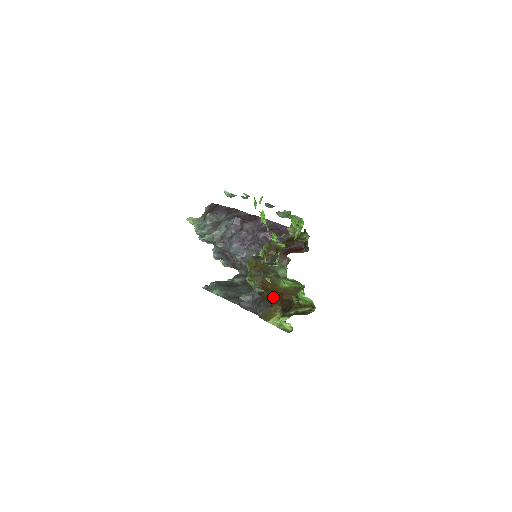
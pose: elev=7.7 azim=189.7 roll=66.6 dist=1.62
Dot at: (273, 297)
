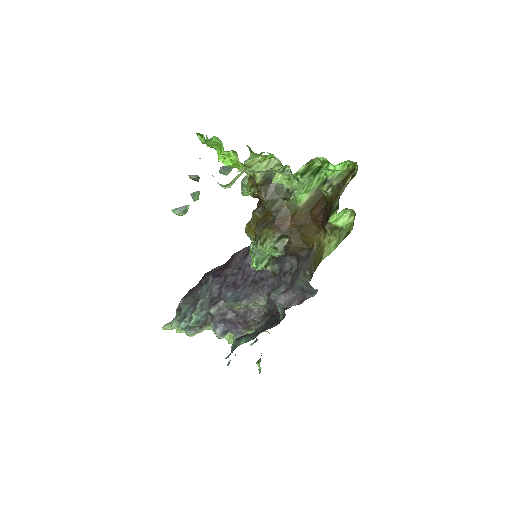
Dot at: (304, 232)
